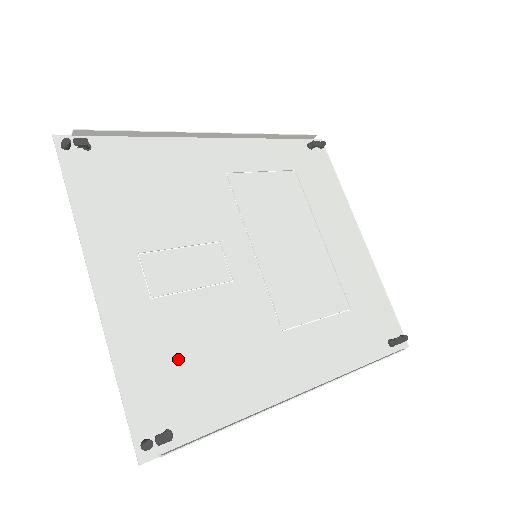
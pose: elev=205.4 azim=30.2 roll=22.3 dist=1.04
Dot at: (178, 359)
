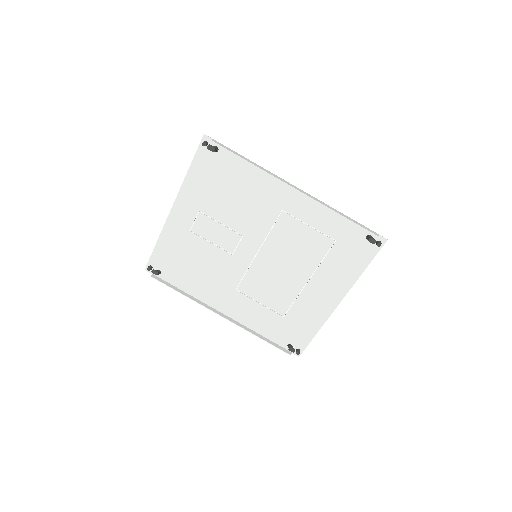
Dot at: (182, 257)
